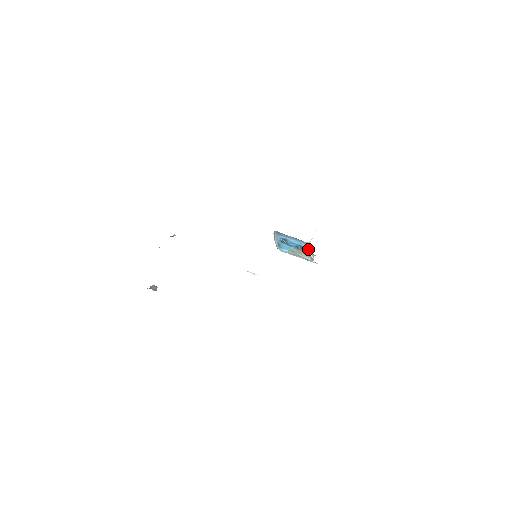
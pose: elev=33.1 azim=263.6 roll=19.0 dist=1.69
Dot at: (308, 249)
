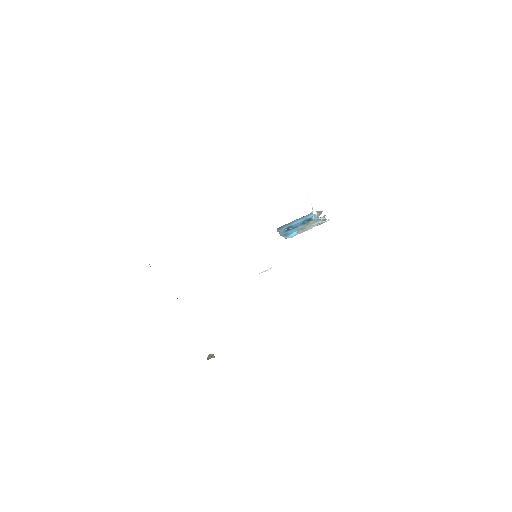
Dot at: (315, 216)
